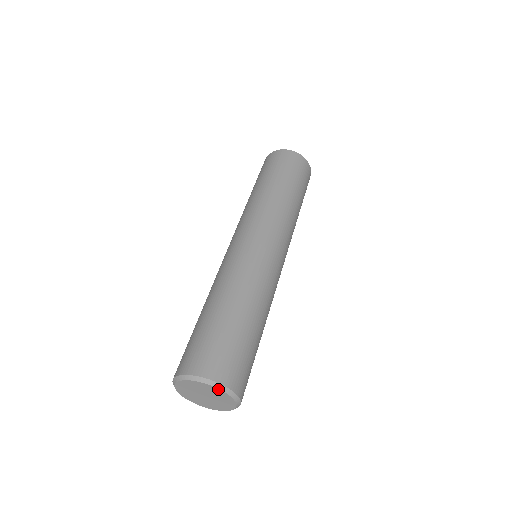
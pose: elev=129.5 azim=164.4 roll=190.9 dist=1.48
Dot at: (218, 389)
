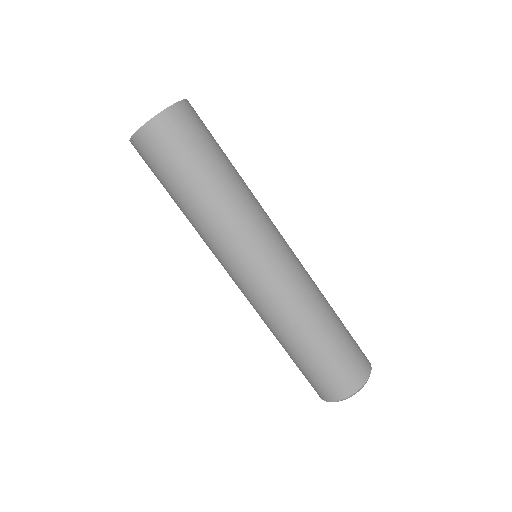
Dot at: (346, 398)
